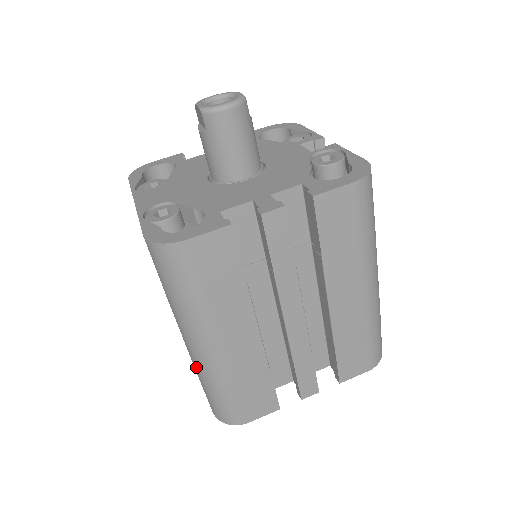
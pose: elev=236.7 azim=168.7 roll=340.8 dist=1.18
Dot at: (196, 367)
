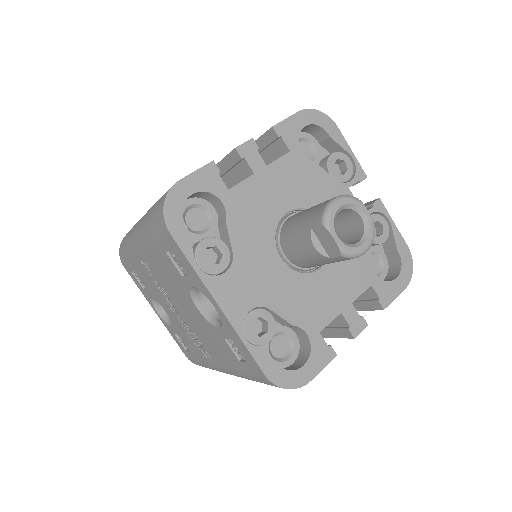
Dot at: occluded
